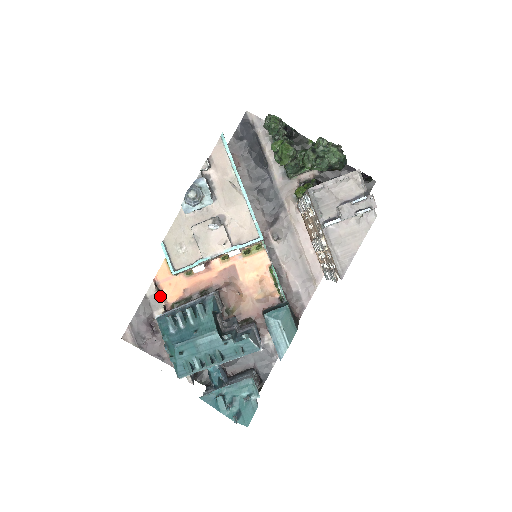
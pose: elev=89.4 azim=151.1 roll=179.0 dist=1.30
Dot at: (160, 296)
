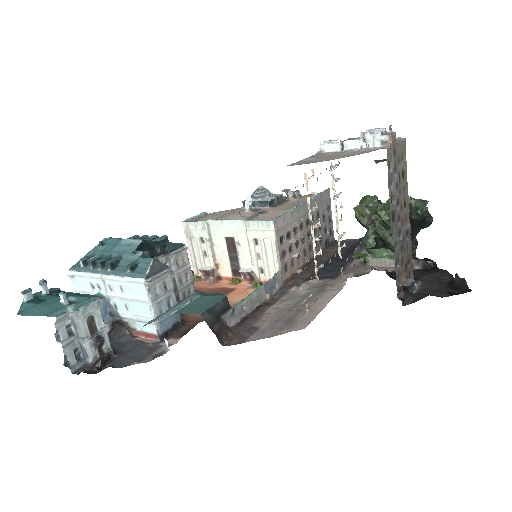
Dot at: occluded
